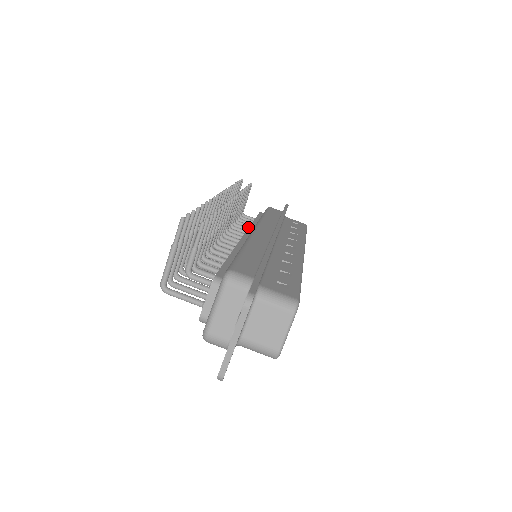
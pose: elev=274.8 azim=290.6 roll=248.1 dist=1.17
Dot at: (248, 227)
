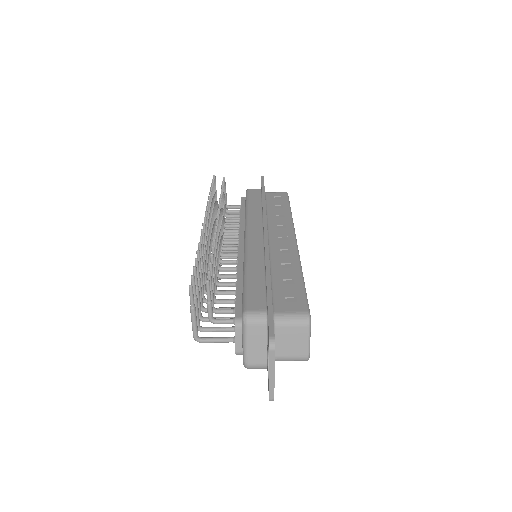
Dot at: (237, 222)
